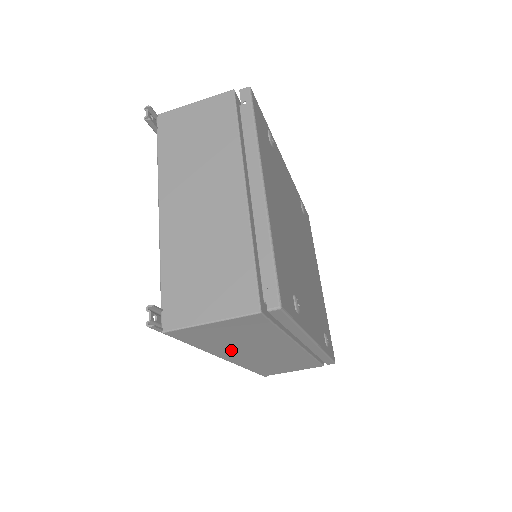
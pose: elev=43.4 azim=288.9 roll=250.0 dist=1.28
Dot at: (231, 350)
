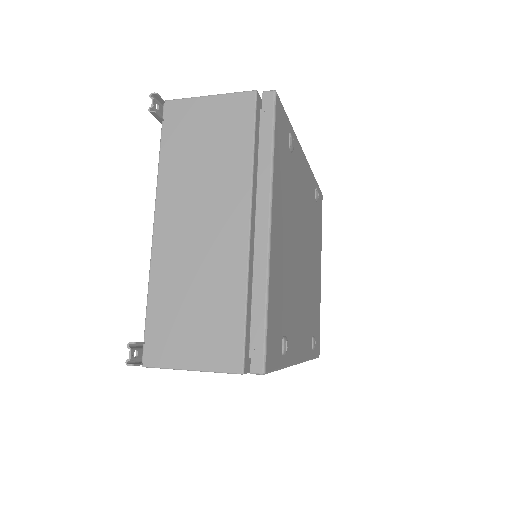
Dot at: occluded
